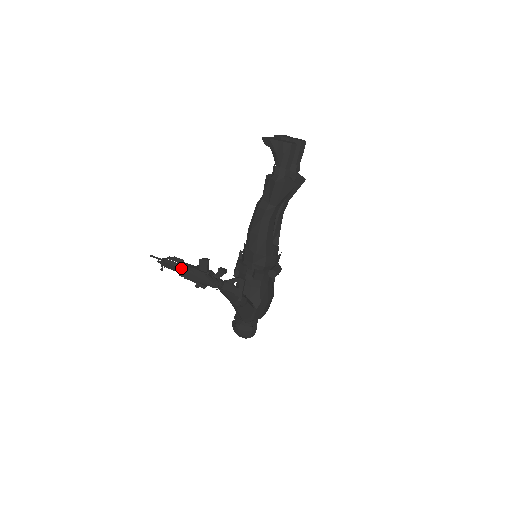
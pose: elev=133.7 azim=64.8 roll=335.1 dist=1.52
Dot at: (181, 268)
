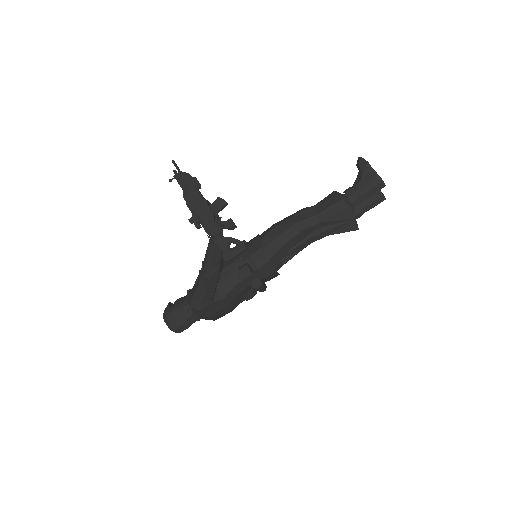
Dot at: (193, 191)
